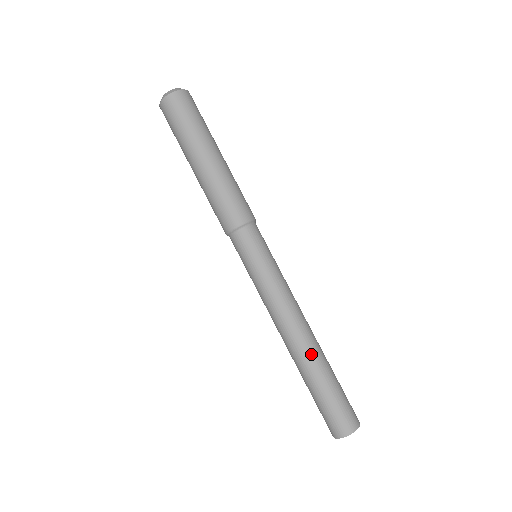
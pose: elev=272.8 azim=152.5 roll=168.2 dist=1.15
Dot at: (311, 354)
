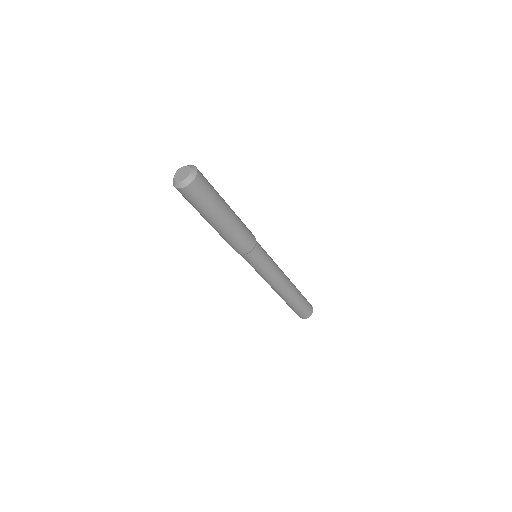
Dot at: occluded
